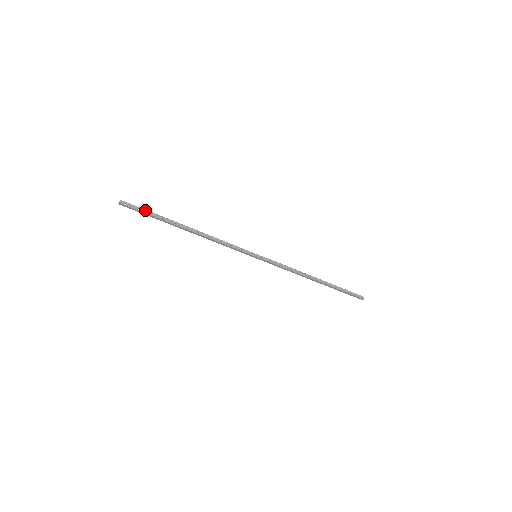
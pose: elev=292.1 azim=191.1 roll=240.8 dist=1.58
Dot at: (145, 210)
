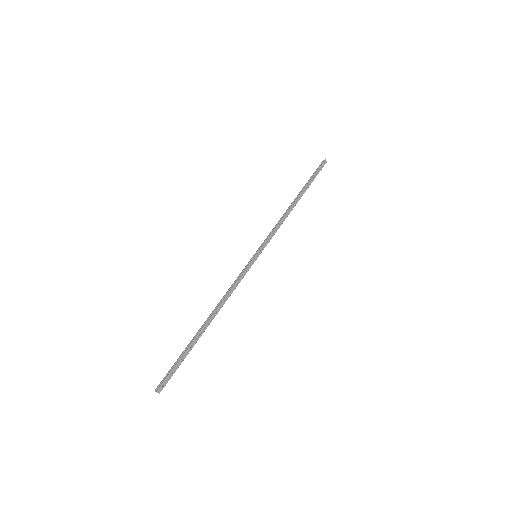
Dot at: (176, 365)
